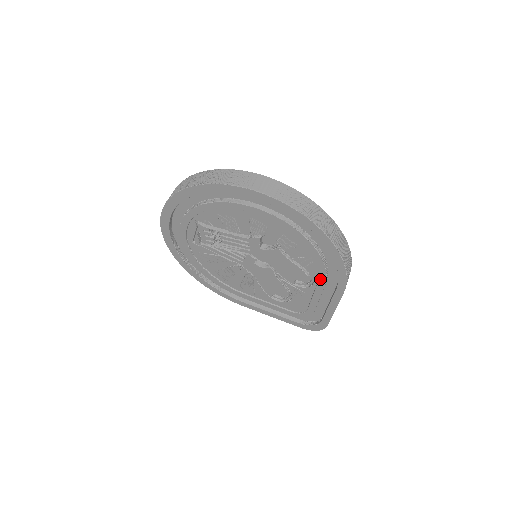
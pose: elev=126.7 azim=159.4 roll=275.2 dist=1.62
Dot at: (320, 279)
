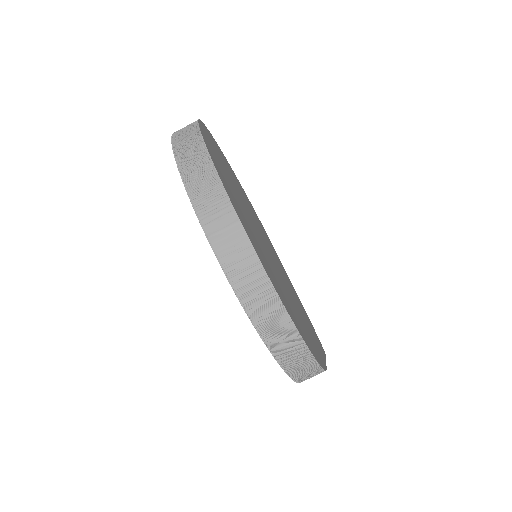
Dot at: occluded
